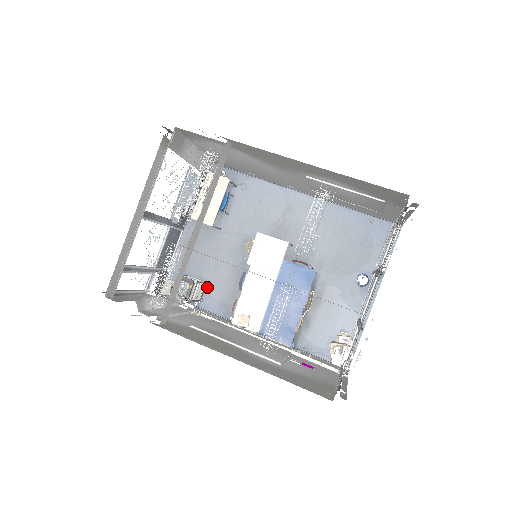
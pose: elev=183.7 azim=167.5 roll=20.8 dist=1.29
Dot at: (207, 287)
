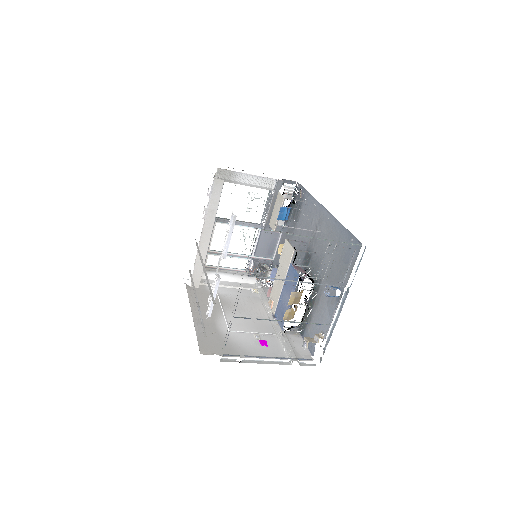
Dot at: occluded
